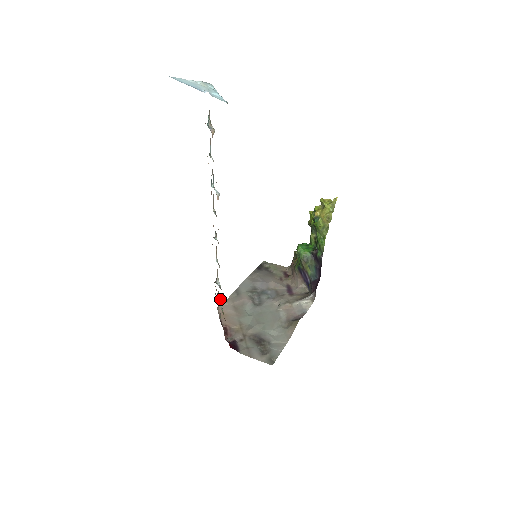
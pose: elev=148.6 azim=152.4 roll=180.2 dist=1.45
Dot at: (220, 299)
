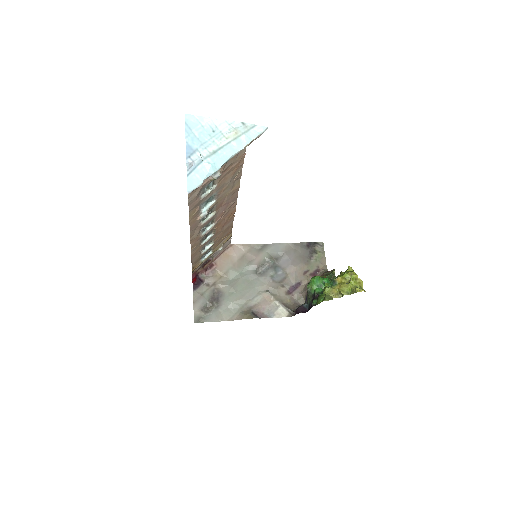
Dot at: (219, 249)
